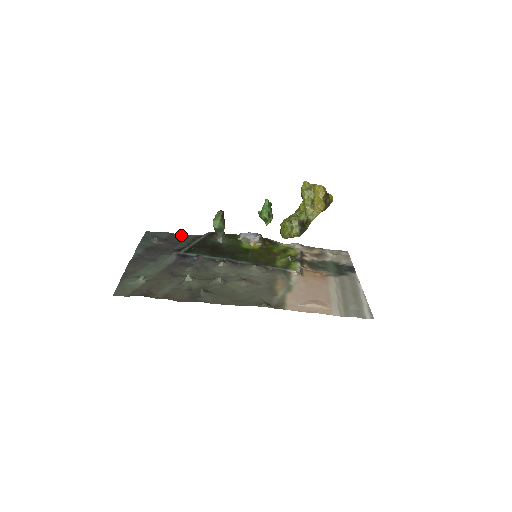
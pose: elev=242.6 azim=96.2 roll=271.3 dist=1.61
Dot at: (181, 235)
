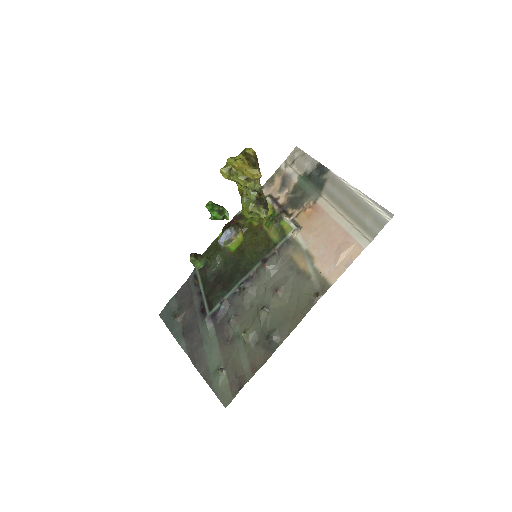
Dot at: (182, 289)
